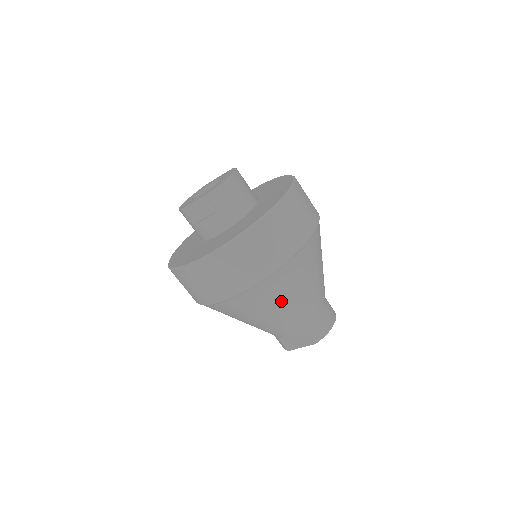
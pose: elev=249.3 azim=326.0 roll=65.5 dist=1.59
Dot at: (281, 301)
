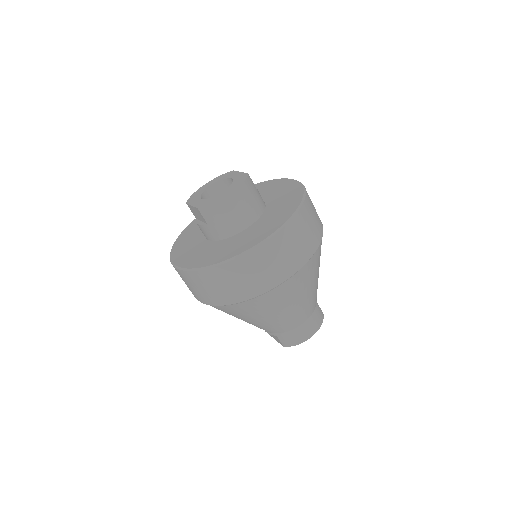
Dot at: (244, 317)
